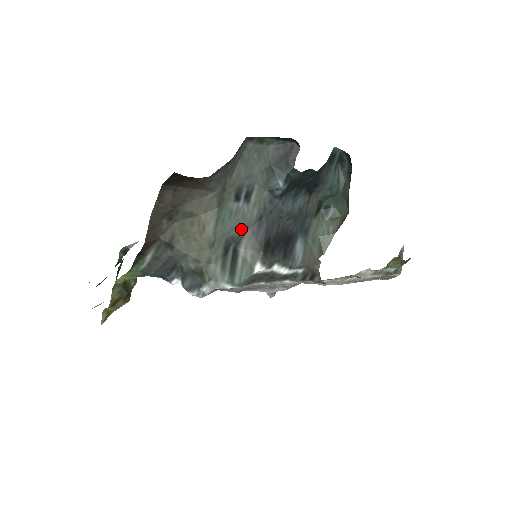
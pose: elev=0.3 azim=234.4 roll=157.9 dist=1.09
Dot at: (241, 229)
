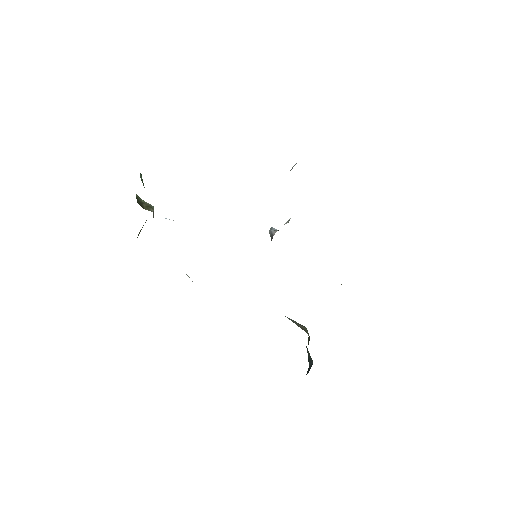
Dot at: occluded
